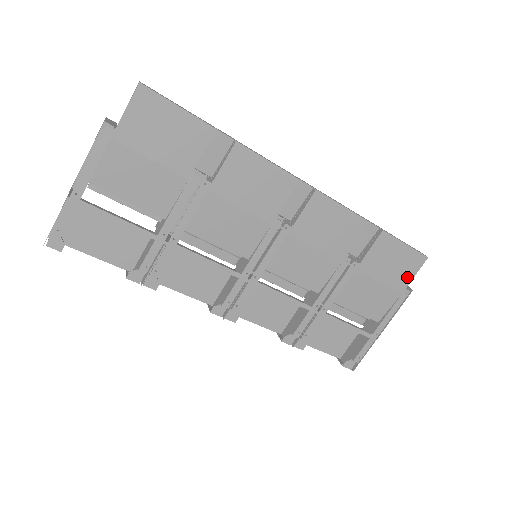
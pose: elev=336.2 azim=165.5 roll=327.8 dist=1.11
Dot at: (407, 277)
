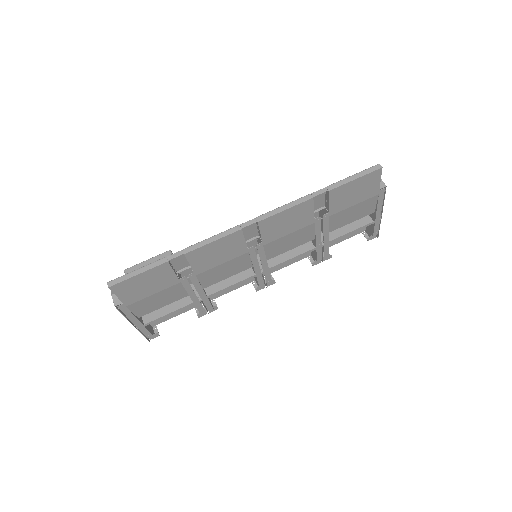
Dot at: (374, 186)
